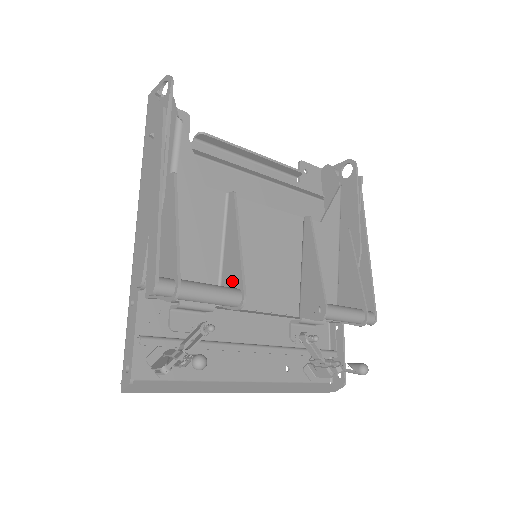
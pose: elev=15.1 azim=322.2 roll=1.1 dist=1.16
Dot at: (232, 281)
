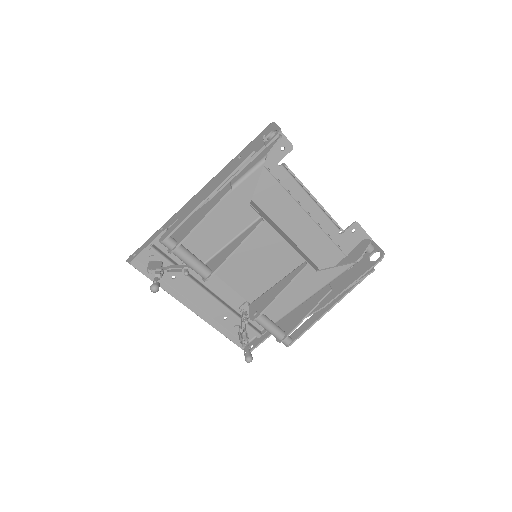
Dot at: (215, 263)
